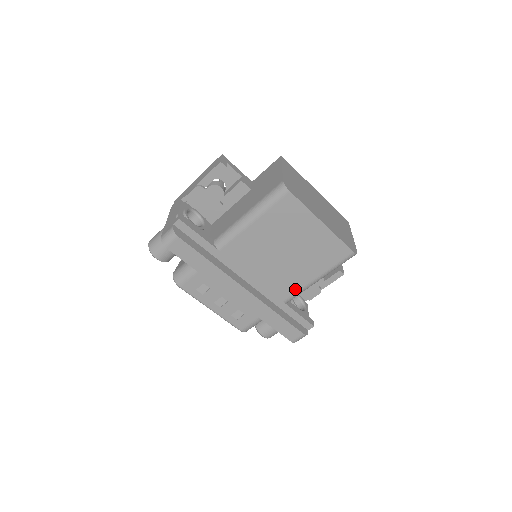
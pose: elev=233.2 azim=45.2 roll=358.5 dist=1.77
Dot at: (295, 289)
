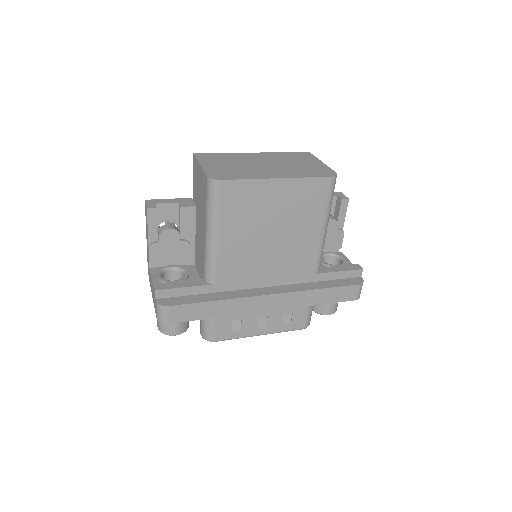
Dot at: (313, 255)
